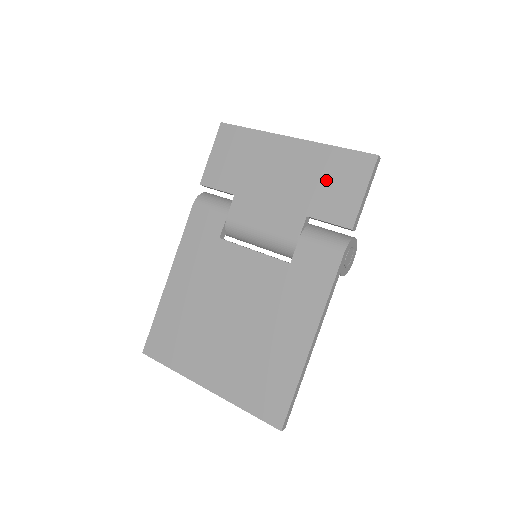
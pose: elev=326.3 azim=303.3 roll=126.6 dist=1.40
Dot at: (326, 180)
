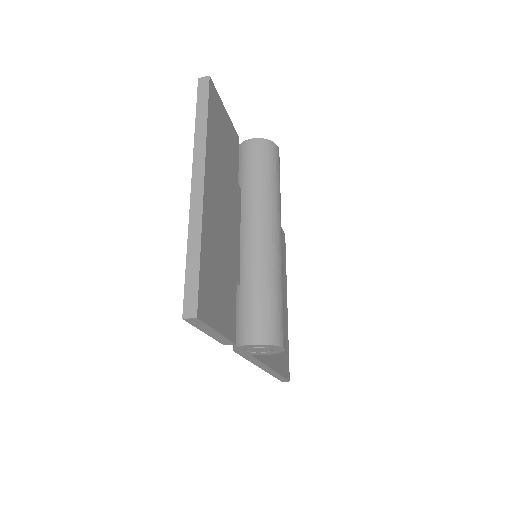
Dot at: occluded
